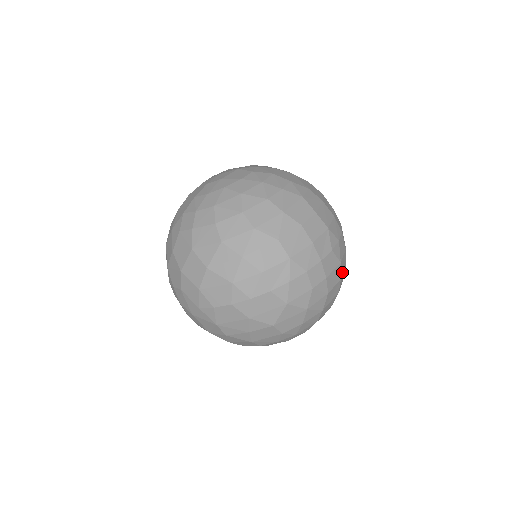
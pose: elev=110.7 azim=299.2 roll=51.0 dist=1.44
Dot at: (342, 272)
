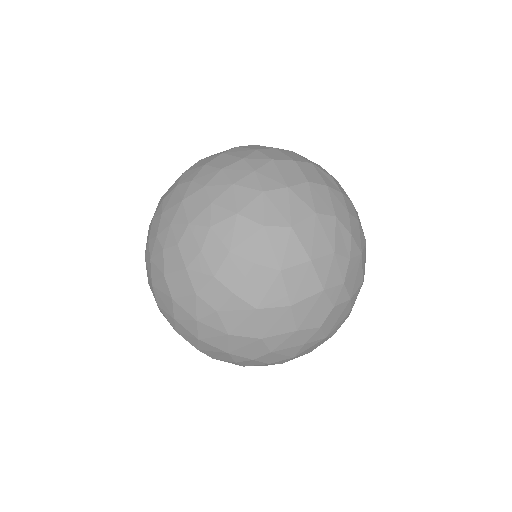
Dot at: occluded
